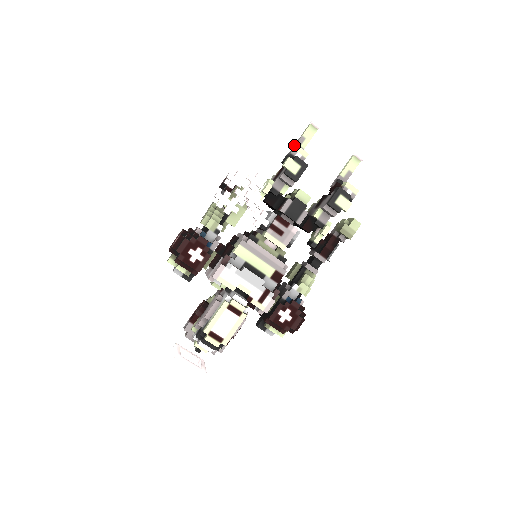
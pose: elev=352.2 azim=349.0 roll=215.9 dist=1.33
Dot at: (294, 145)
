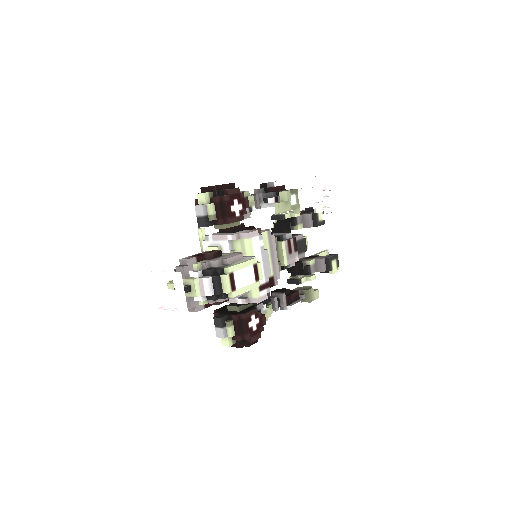
Dot at: occluded
